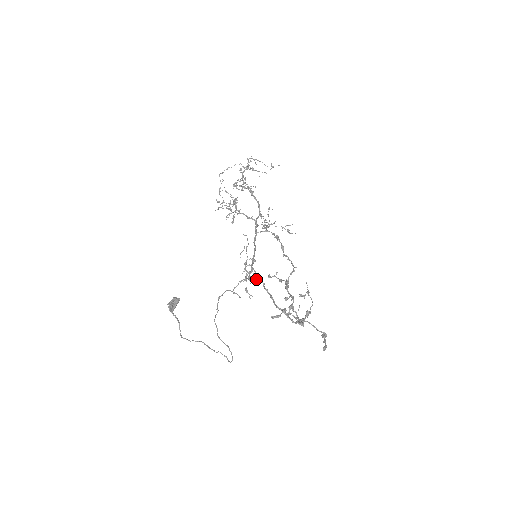
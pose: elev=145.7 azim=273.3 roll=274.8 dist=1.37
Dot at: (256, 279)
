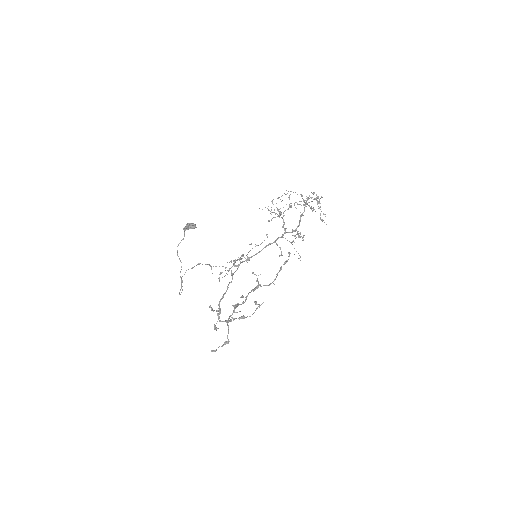
Dot at: (233, 273)
